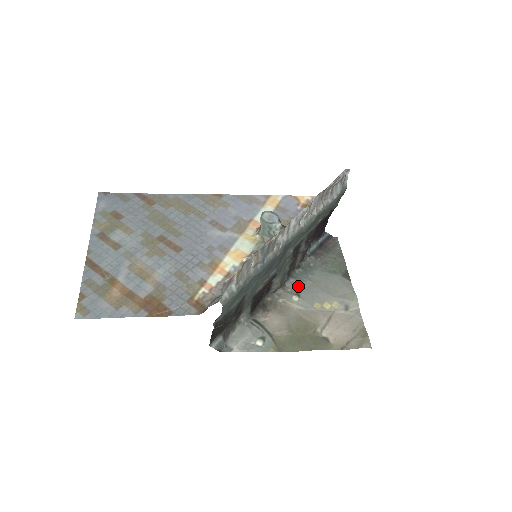
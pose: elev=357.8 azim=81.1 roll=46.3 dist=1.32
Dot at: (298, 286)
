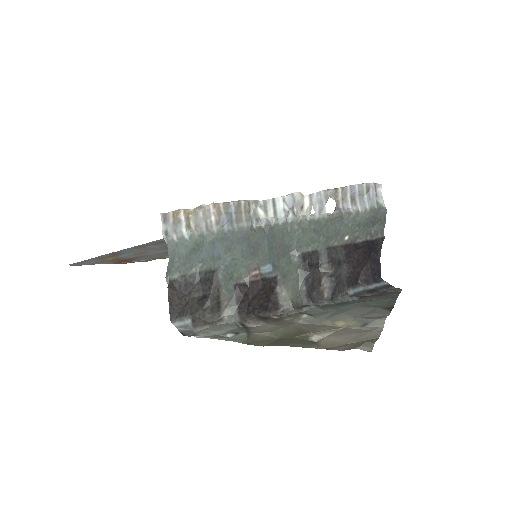
Dot at: (317, 311)
